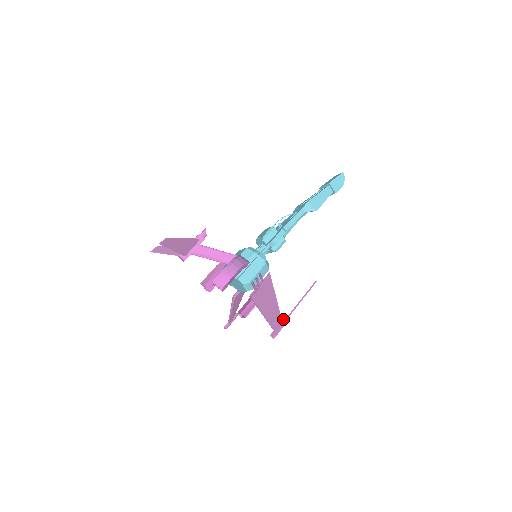
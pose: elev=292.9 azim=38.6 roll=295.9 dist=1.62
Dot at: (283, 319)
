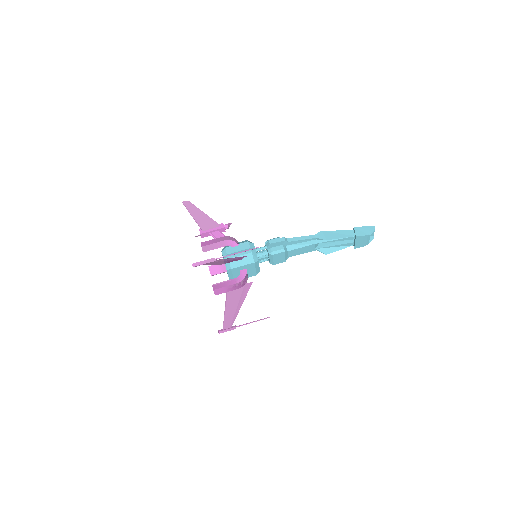
Dot at: (211, 258)
